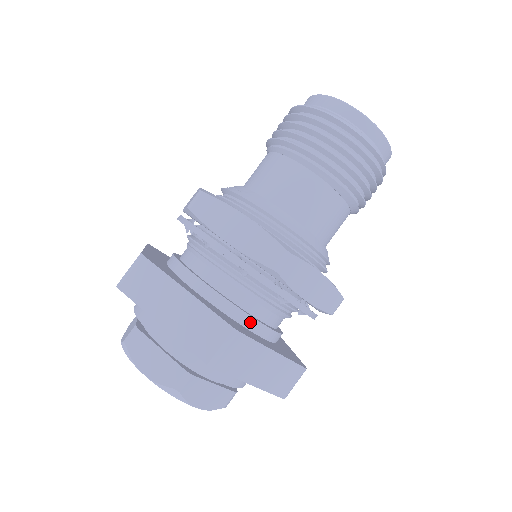
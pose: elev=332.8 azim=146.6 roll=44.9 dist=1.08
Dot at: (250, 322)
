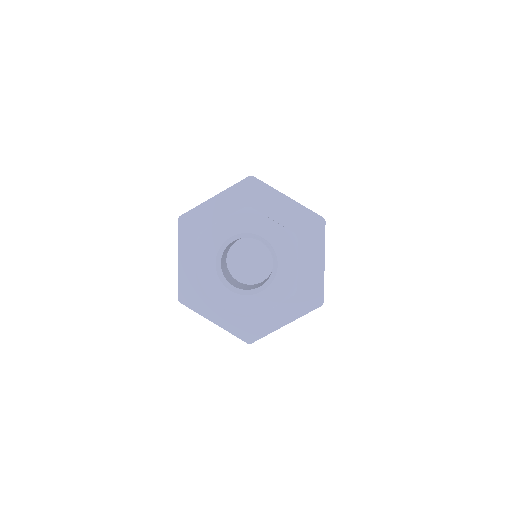
Dot at: occluded
